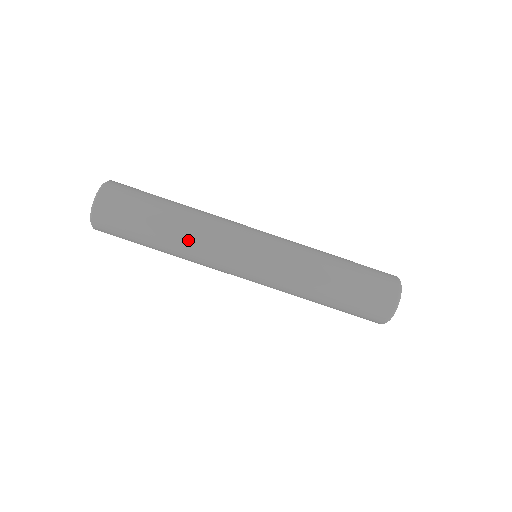
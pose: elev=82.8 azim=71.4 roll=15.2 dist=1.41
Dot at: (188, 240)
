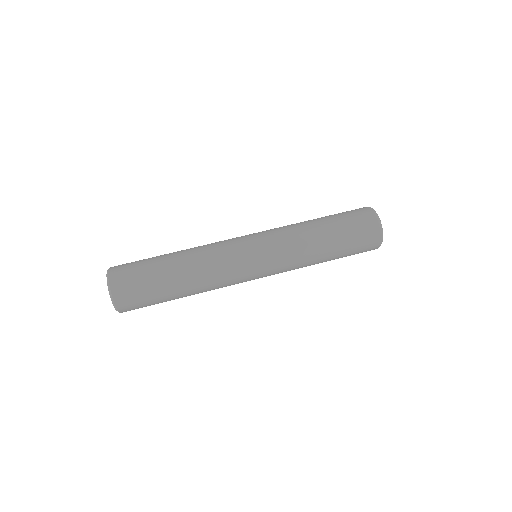
Dot at: (200, 275)
